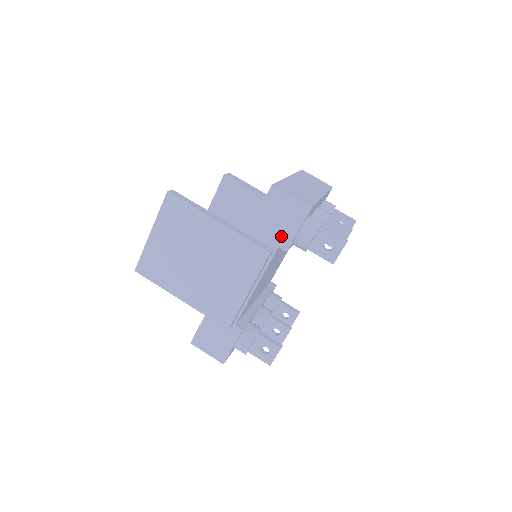
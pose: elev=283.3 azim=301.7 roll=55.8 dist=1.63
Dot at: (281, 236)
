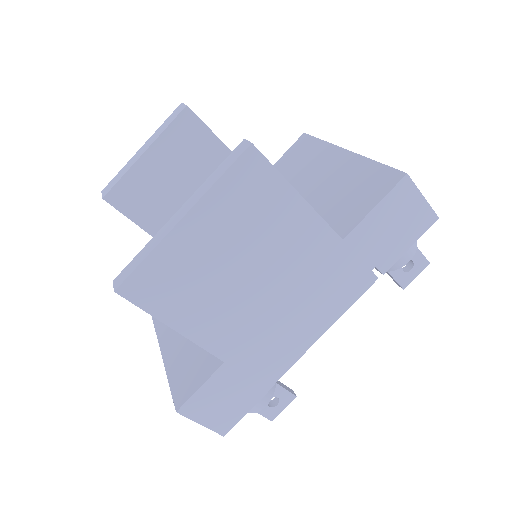
Dot at: (386, 252)
